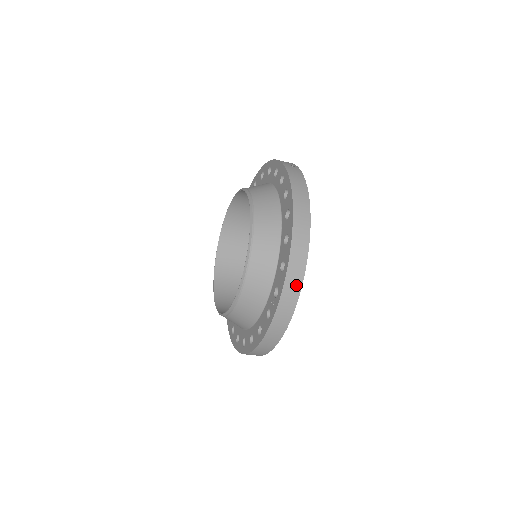
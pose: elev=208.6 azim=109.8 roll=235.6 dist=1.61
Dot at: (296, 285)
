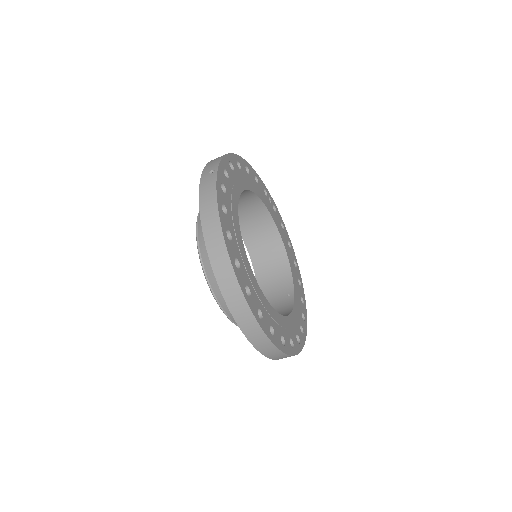
Dot at: (245, 313)
